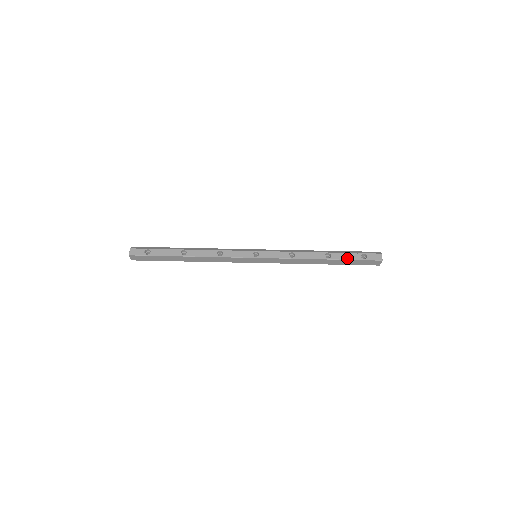
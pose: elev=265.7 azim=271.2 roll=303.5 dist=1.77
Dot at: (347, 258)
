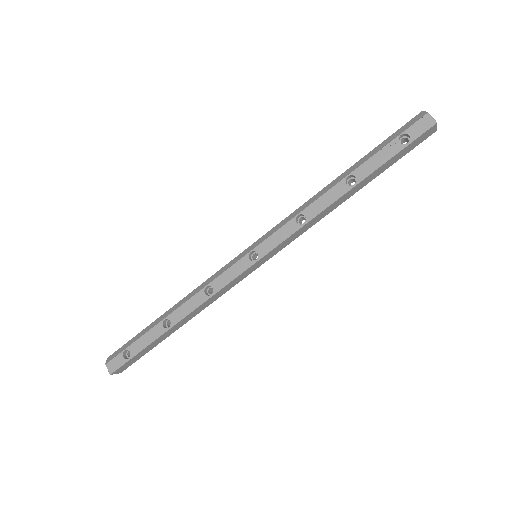
Dot at: (381, 162)
